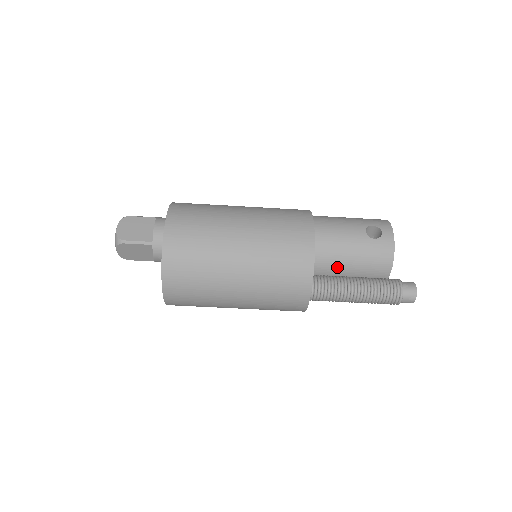
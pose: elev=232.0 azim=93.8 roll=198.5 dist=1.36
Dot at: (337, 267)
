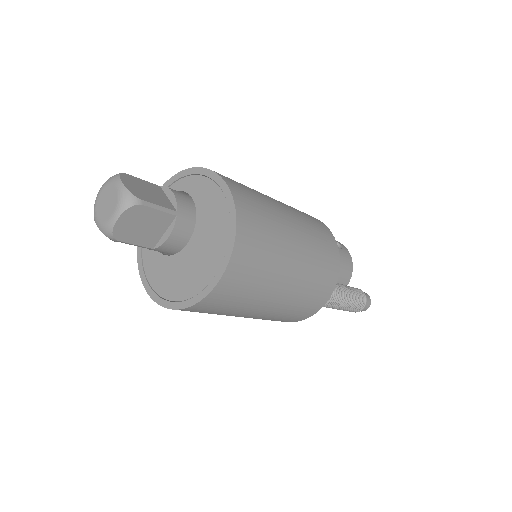
Dot at: occluded
